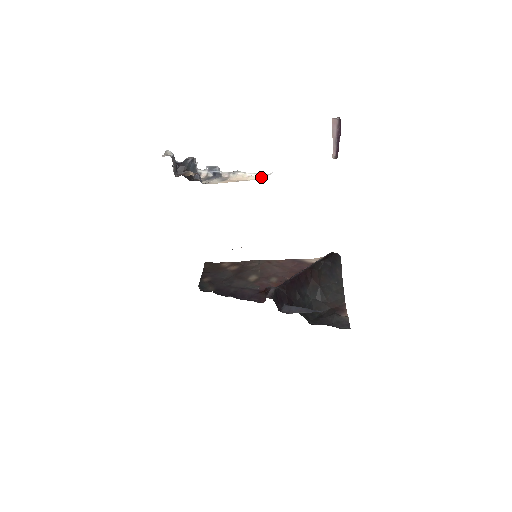
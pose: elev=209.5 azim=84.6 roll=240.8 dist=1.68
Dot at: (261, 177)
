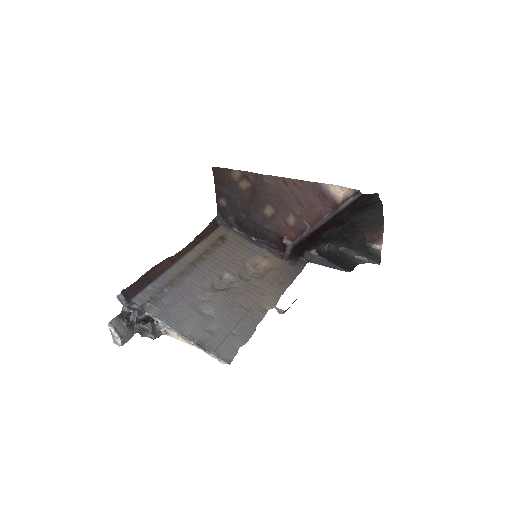
Dot at: (213, 356)
